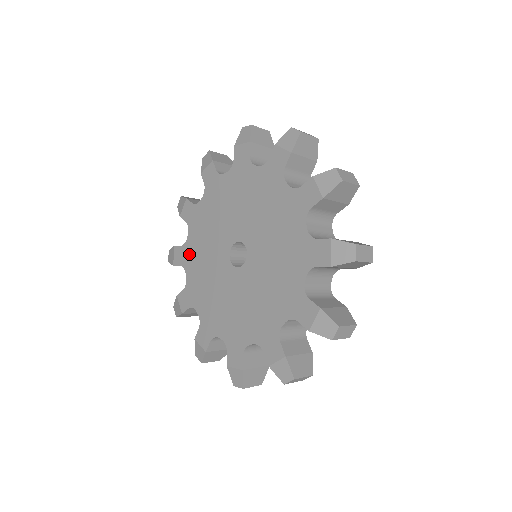
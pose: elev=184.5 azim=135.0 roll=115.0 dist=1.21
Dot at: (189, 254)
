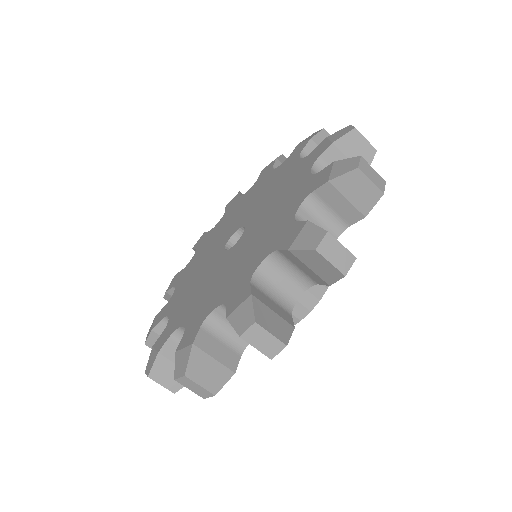
Dot at: (186, 271)
